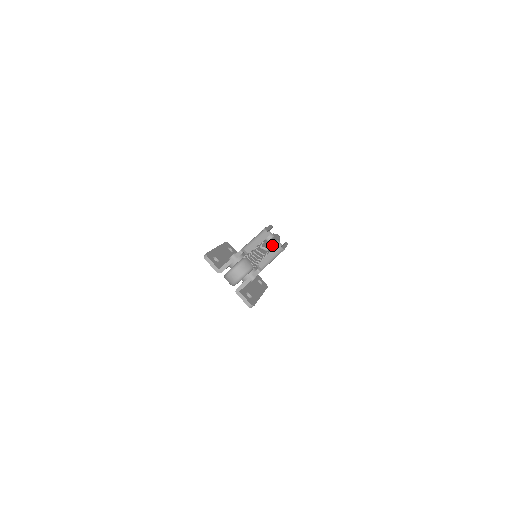
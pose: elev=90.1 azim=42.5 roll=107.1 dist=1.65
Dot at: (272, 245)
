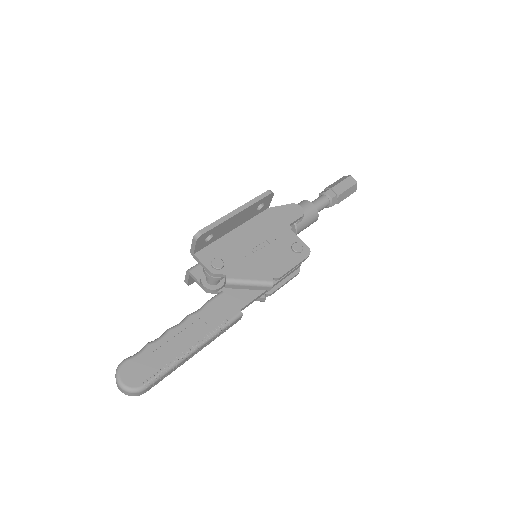
Dot at: occluded
